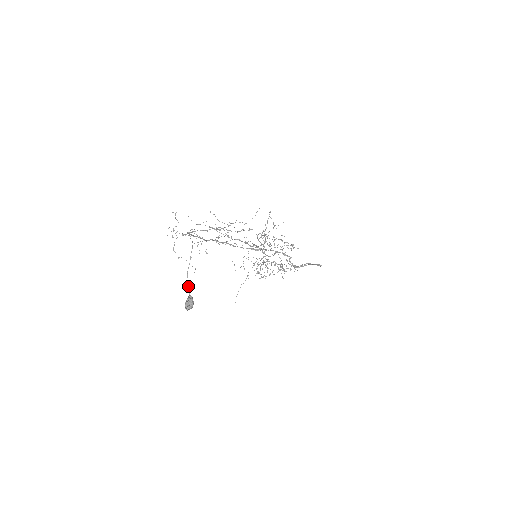
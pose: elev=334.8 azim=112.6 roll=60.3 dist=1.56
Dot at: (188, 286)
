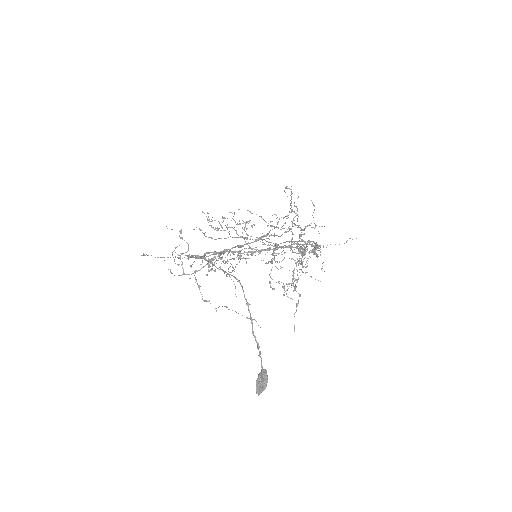
Dot at: (260, 356)
